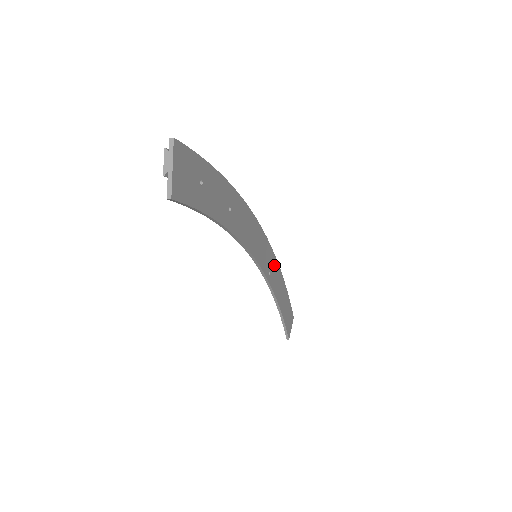
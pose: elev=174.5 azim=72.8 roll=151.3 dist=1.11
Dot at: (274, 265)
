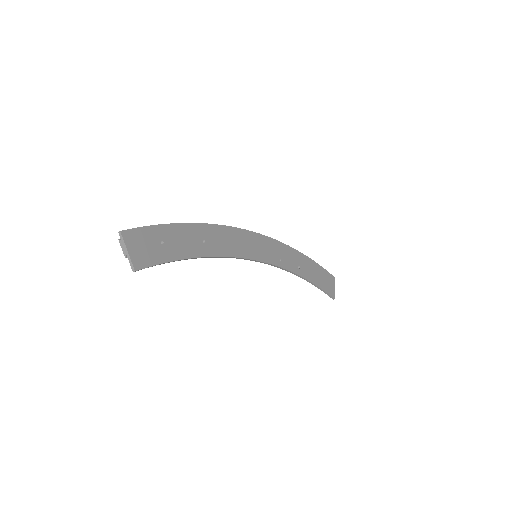
Dot at: (285, 251)
